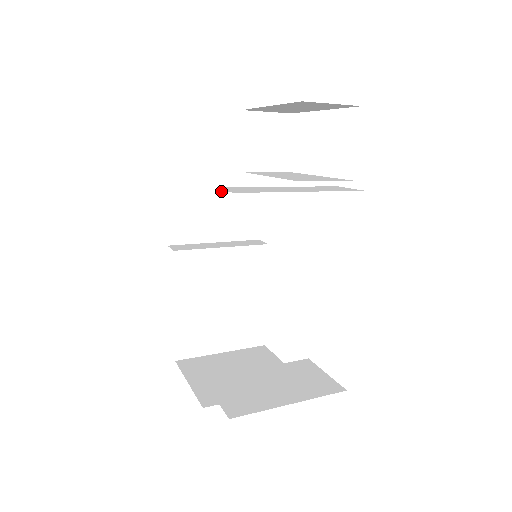
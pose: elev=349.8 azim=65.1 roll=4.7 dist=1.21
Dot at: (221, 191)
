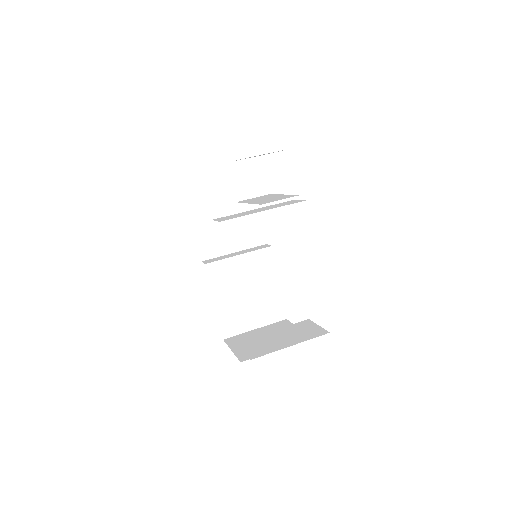
Dot at: occluded
